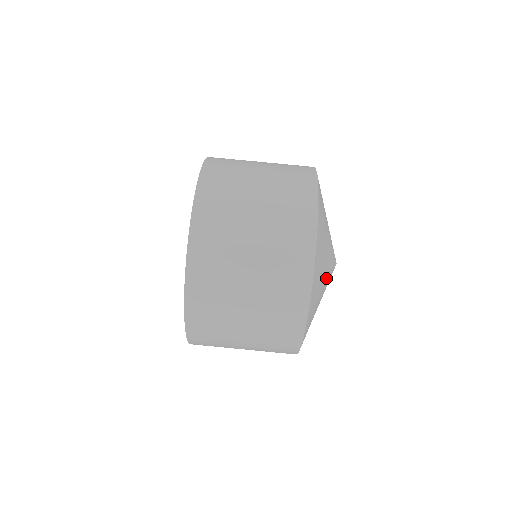
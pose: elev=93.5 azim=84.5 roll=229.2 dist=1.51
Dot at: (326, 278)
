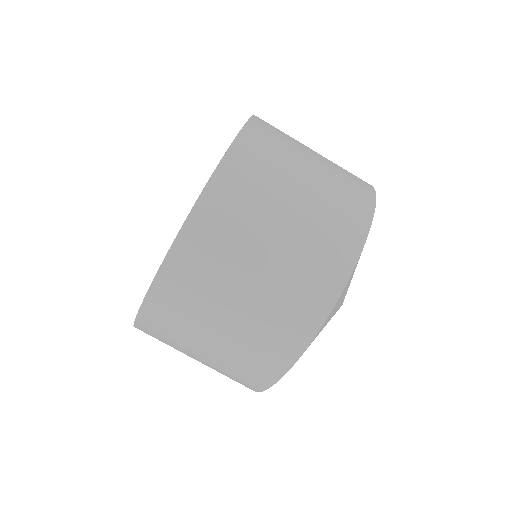
Dot at: occluded
